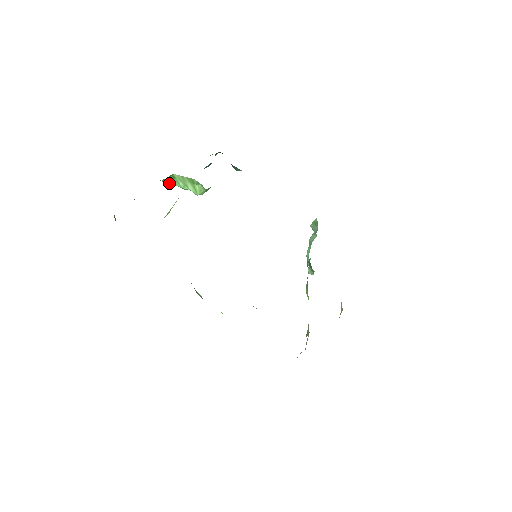
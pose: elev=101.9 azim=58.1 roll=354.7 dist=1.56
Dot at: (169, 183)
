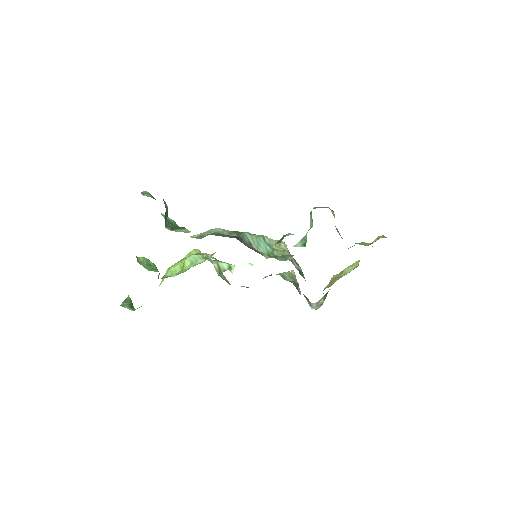
Dot at: occluded
